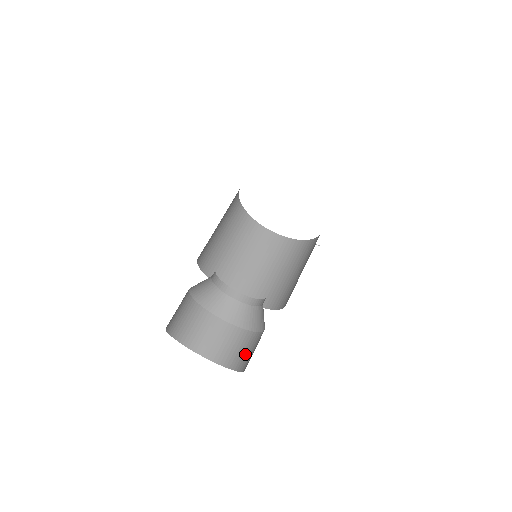
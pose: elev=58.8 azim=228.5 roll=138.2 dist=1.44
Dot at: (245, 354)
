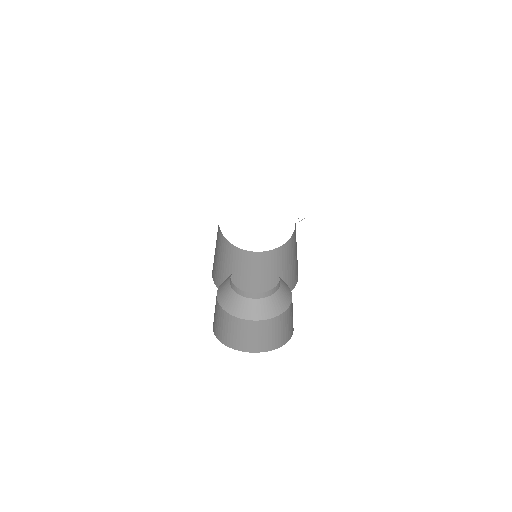
Dot at: occluded
